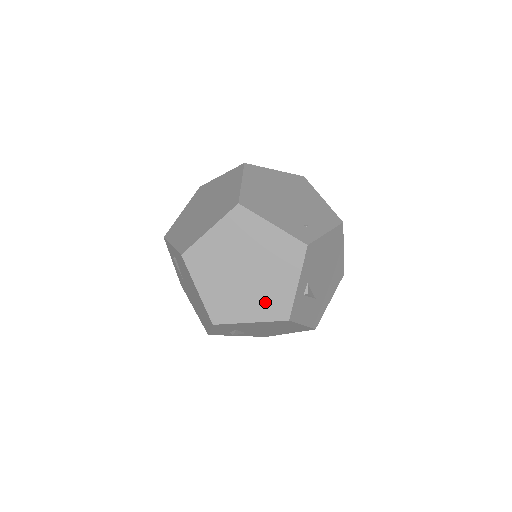
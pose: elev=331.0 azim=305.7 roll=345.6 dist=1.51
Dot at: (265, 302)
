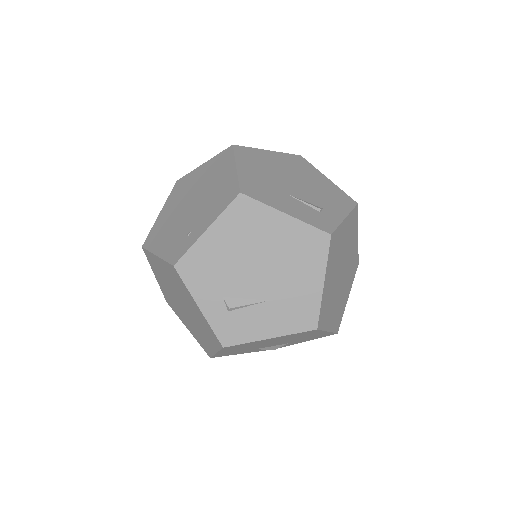
Dot at: (205, 332)
